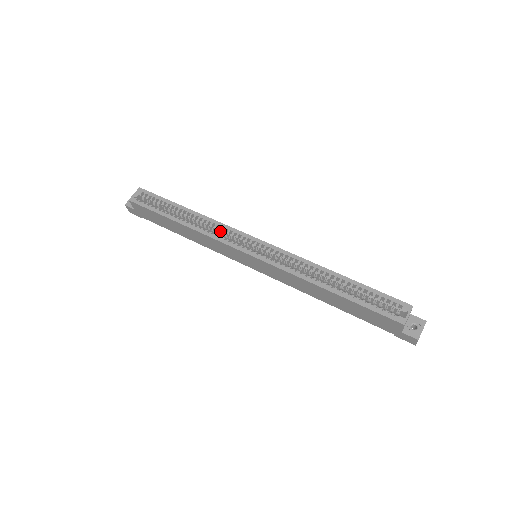
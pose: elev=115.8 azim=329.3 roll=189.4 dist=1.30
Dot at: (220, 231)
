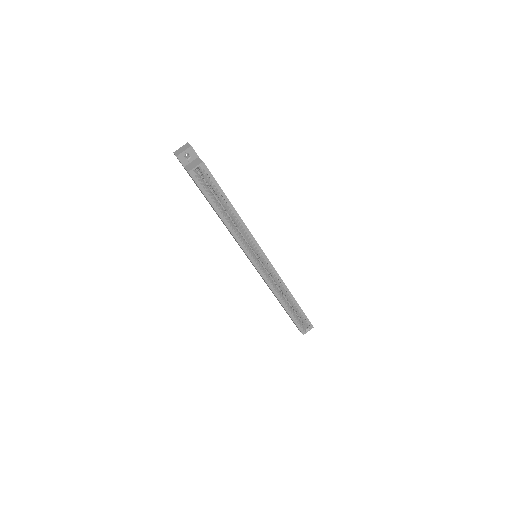
Dot at: (246, 238)
